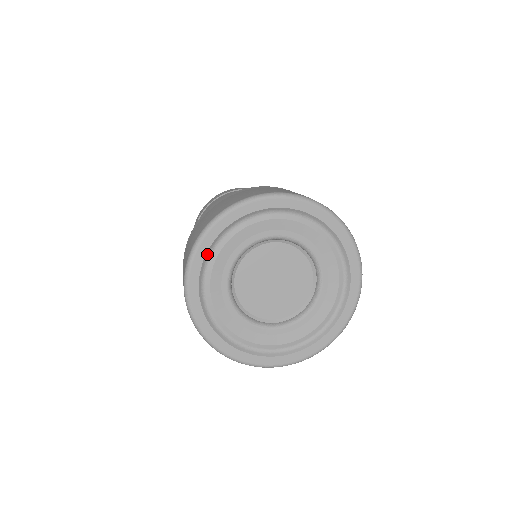
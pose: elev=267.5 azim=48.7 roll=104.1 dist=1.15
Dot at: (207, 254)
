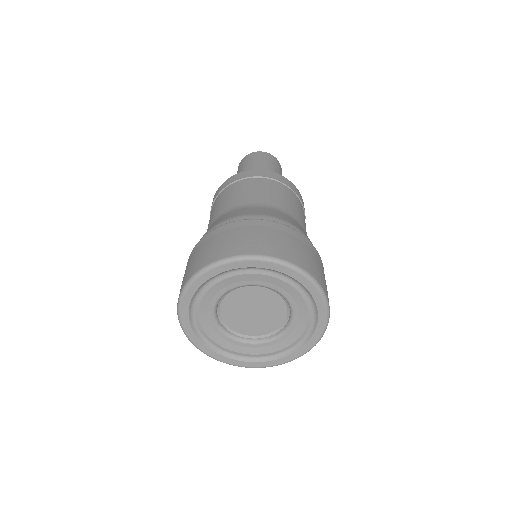
Dot at: (231, 270)
